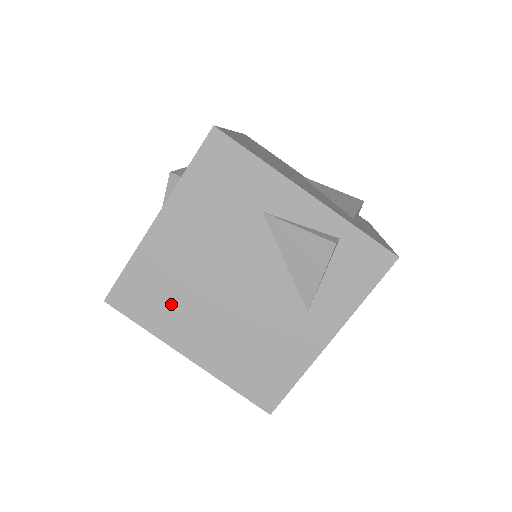
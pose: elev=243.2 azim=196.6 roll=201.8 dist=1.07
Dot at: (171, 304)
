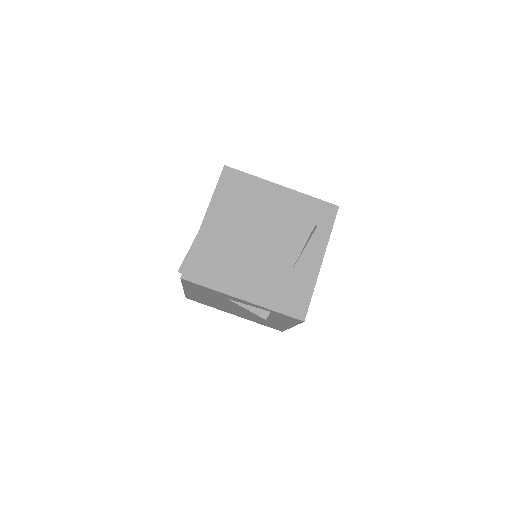
Dot at: (213, 305)
